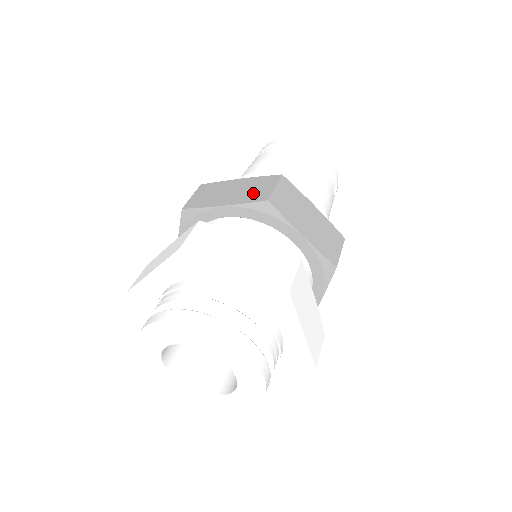
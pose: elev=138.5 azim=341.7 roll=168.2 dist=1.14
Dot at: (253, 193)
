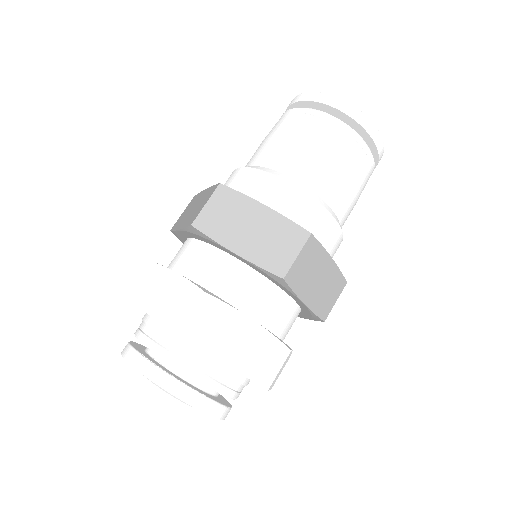
Dot at: (194, 213)
